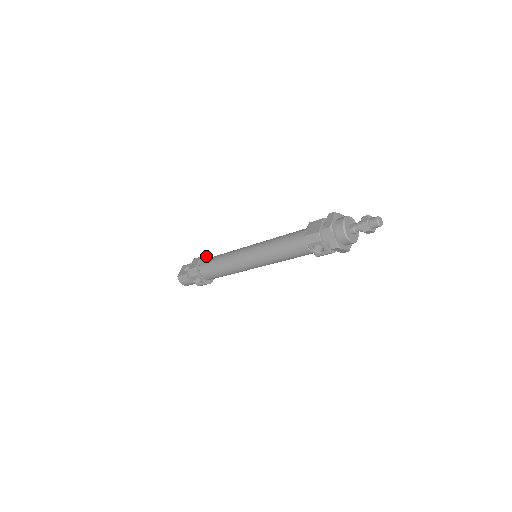
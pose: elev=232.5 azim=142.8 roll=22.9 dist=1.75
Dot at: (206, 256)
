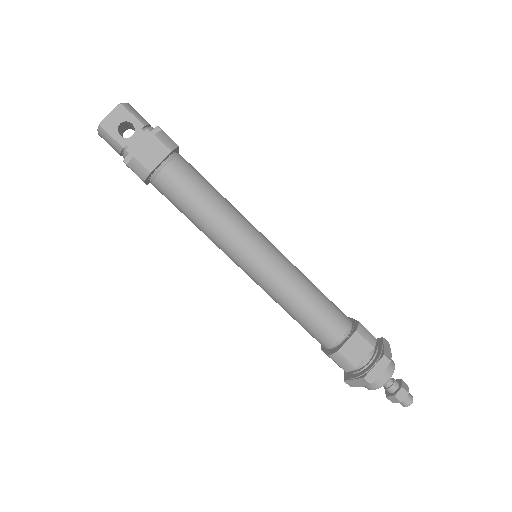
Dot at: (178, 146)
